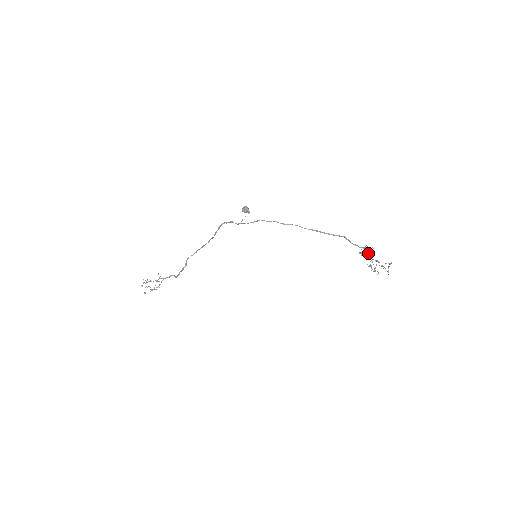
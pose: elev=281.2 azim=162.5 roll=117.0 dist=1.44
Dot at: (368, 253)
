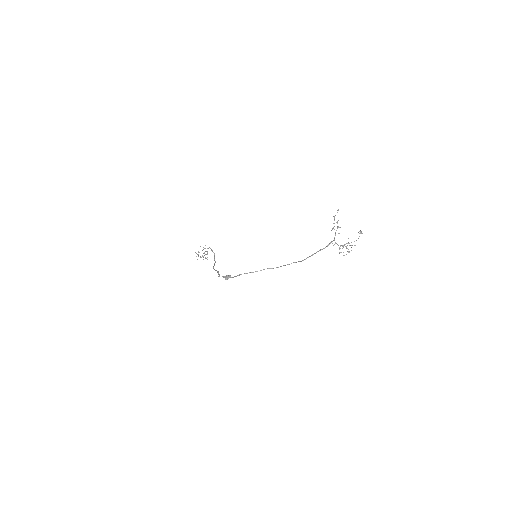
Dot at: occluded
